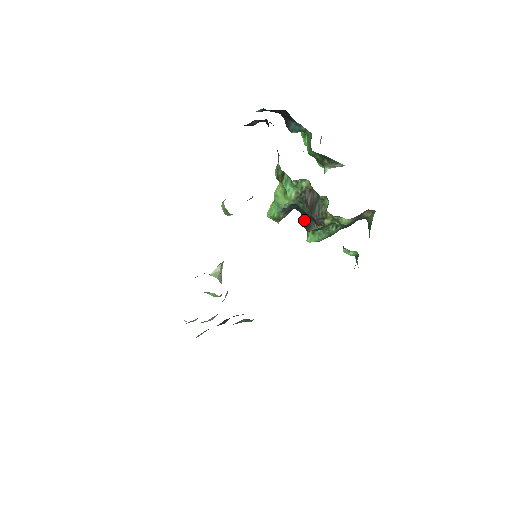
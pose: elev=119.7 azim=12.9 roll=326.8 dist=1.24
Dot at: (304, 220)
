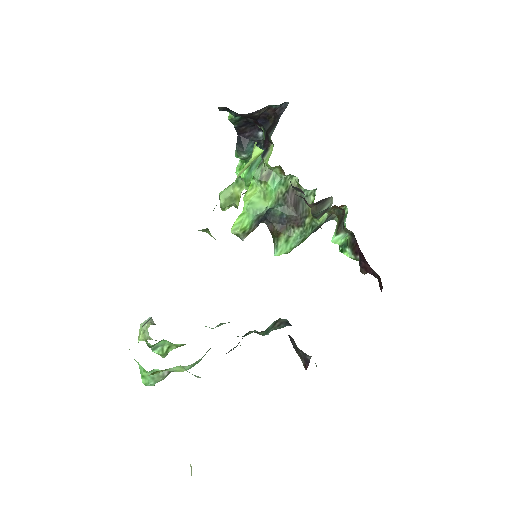
Dot at: (278, 228)
